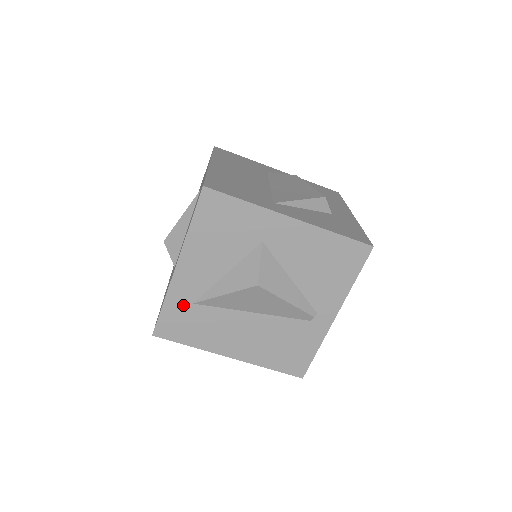
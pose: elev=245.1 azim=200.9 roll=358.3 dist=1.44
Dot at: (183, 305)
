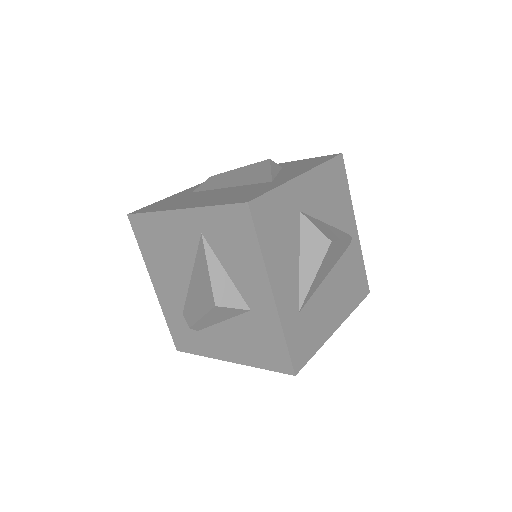
Dot at: (295, 323)
